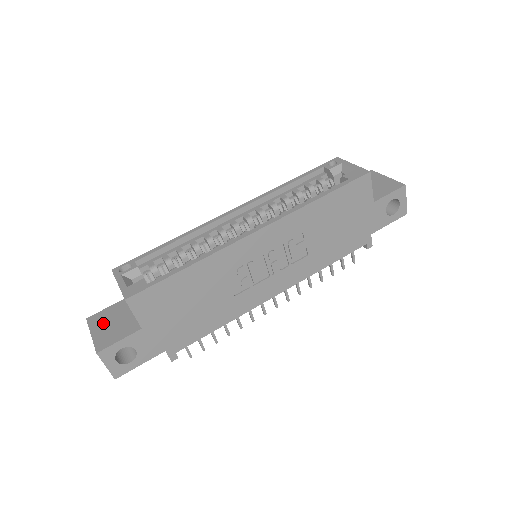
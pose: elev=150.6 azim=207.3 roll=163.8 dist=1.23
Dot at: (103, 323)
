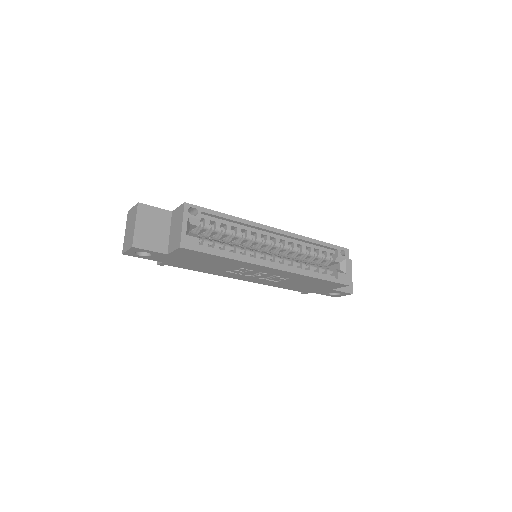
Dot at: (147, 221)
